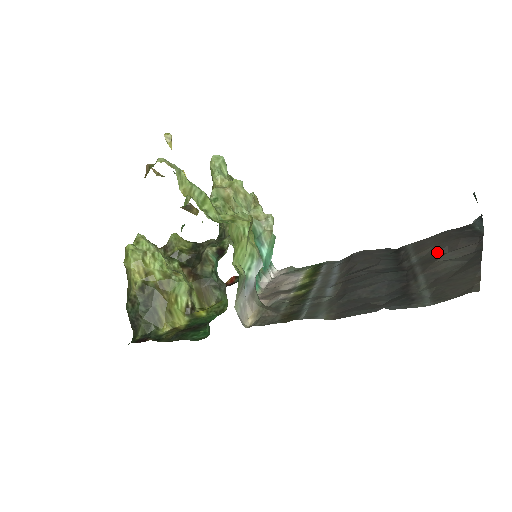
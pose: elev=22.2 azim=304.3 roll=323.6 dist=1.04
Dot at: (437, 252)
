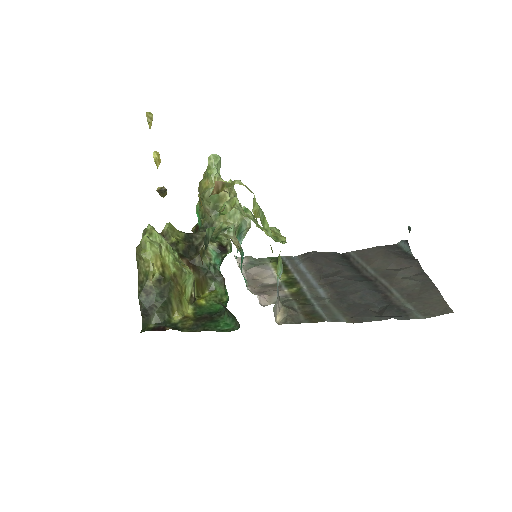
Dot at: (387, 267)
